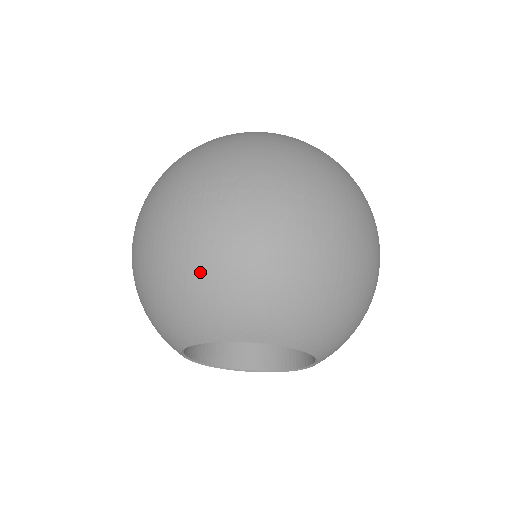
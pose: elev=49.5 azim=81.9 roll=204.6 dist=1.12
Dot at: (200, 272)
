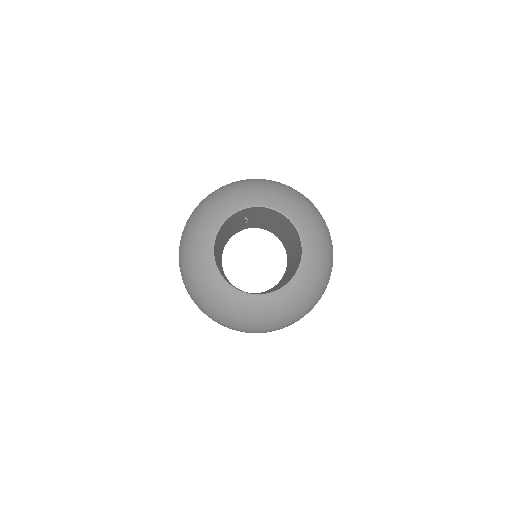
Dot at: (209, 200)
